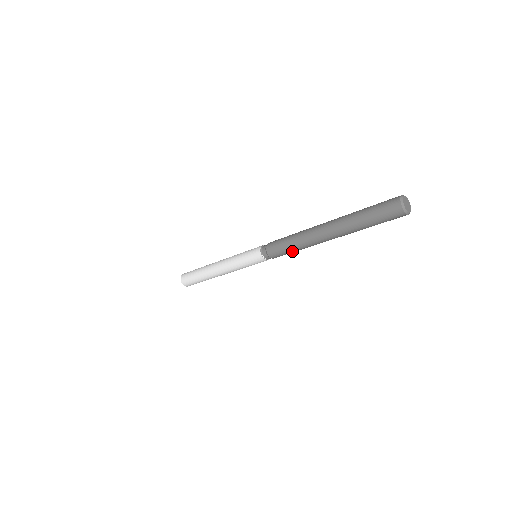
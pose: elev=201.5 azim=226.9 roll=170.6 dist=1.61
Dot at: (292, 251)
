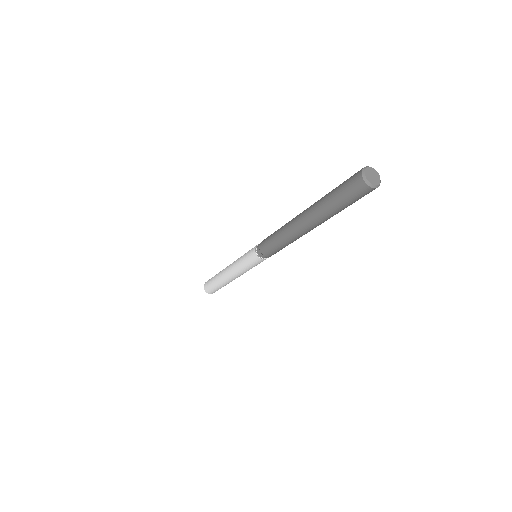
Dot at: (276, 242)
